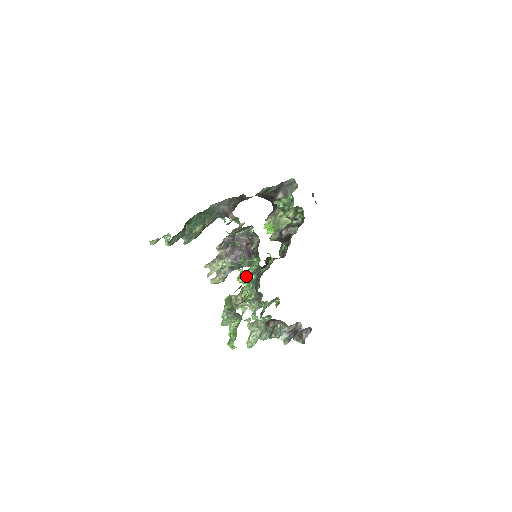
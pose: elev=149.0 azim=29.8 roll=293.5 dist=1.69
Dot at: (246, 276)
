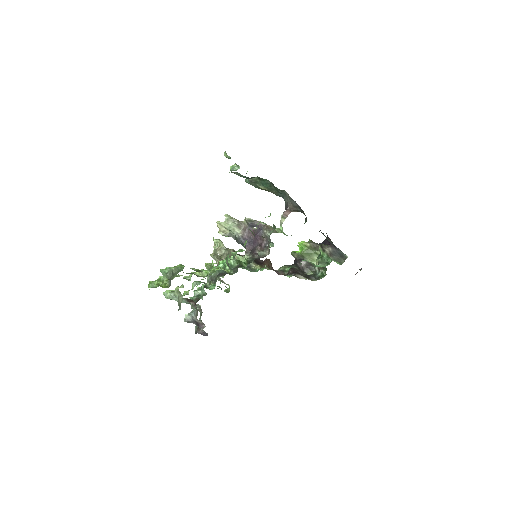
Dot at: (229, 259)
